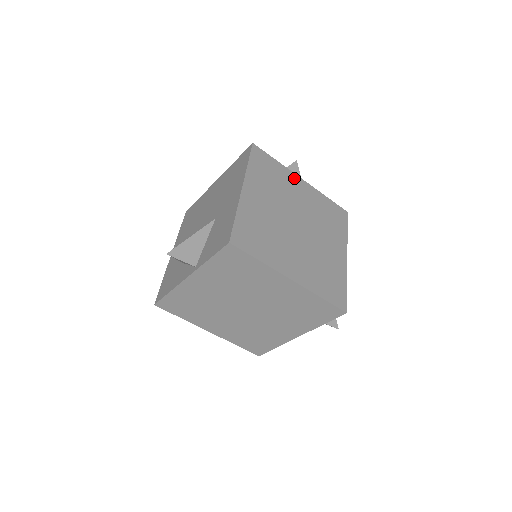
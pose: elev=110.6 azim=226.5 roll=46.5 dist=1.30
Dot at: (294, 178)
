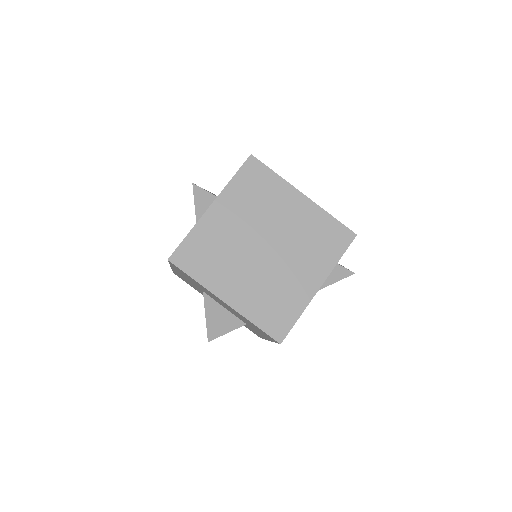
Dot at: occluded
